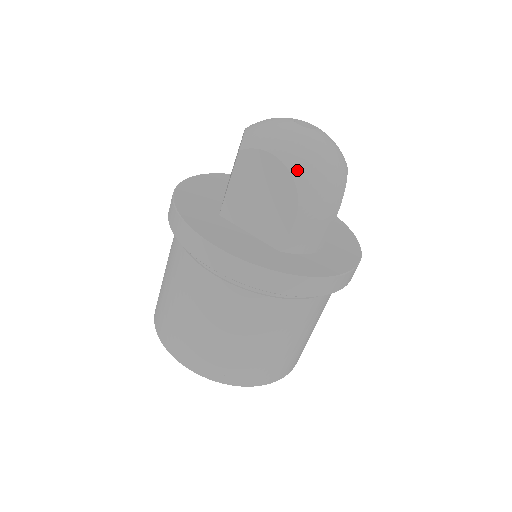
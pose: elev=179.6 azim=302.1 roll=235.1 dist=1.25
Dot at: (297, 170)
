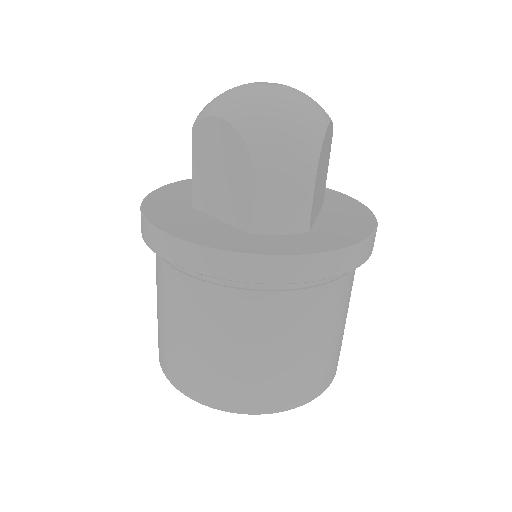
Dot at: (246, 128)
